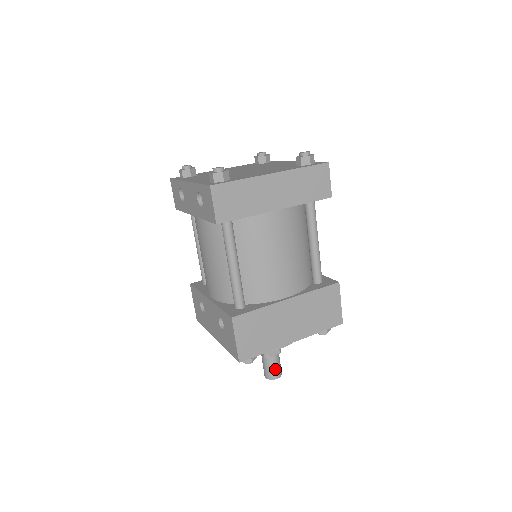
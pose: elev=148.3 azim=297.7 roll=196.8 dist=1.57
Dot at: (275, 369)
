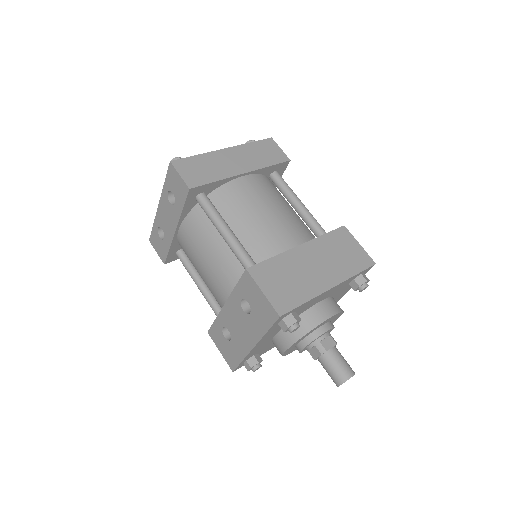
Dot at: (342, 365)
